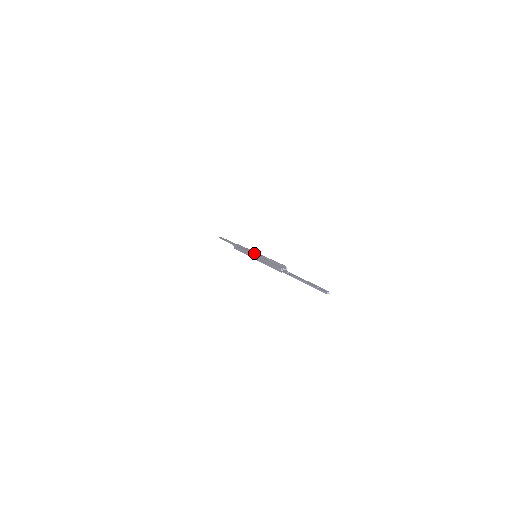
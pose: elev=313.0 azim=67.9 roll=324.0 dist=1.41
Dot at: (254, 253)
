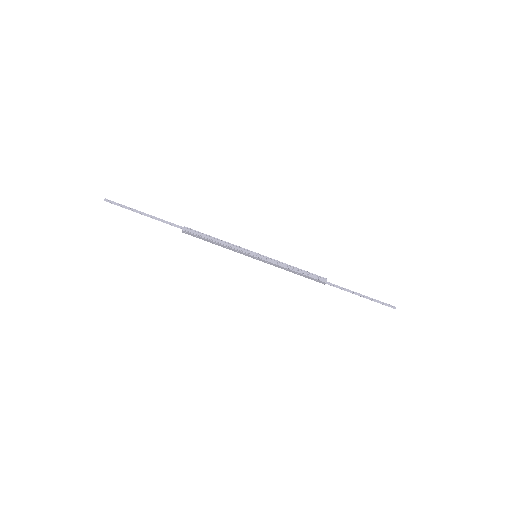
Dot at: (254, 254)
